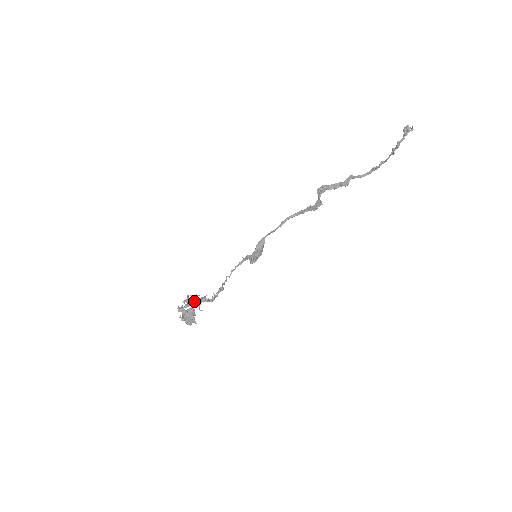
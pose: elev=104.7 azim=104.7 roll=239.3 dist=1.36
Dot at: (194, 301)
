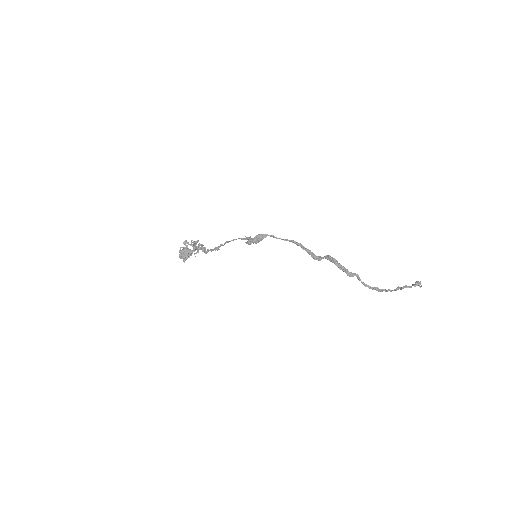
Dot at: occluded
